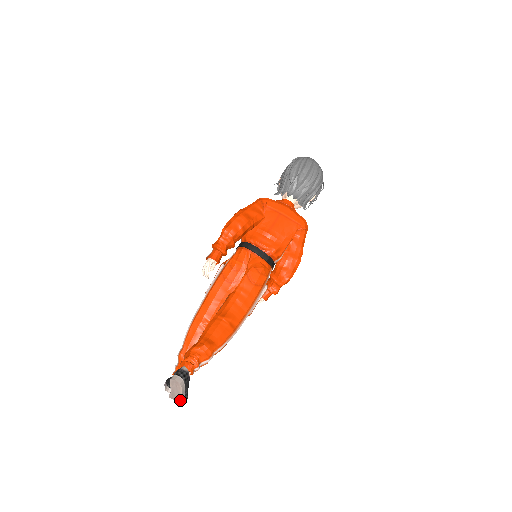
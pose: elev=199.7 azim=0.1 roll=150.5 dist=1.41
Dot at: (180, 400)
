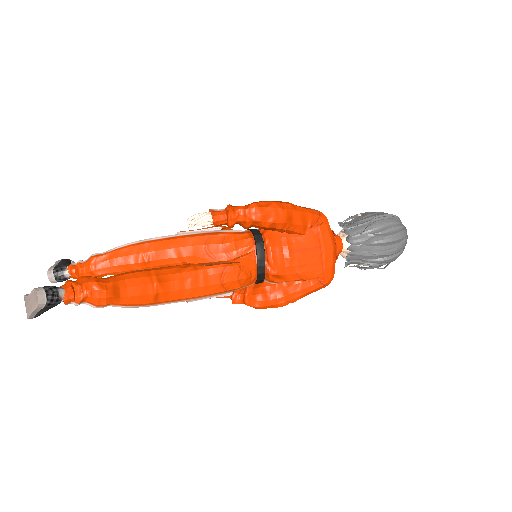
Dot at: (28, 312)
